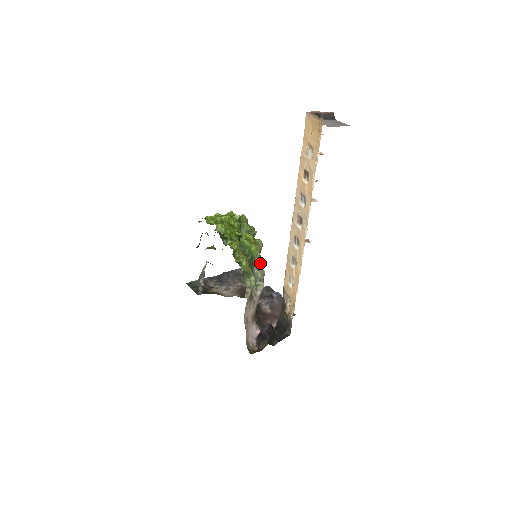
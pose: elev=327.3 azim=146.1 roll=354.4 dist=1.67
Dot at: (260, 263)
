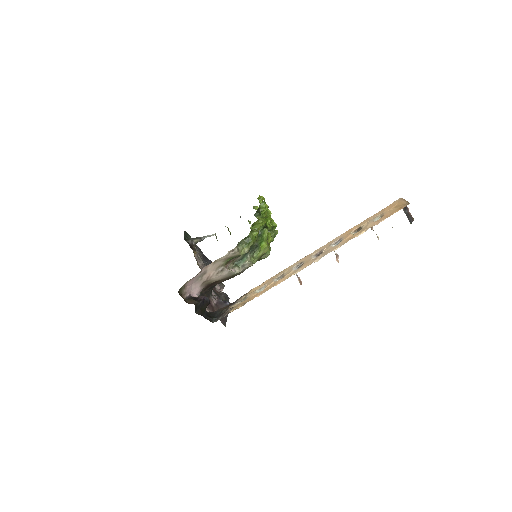
Dot at: (255, 260)
